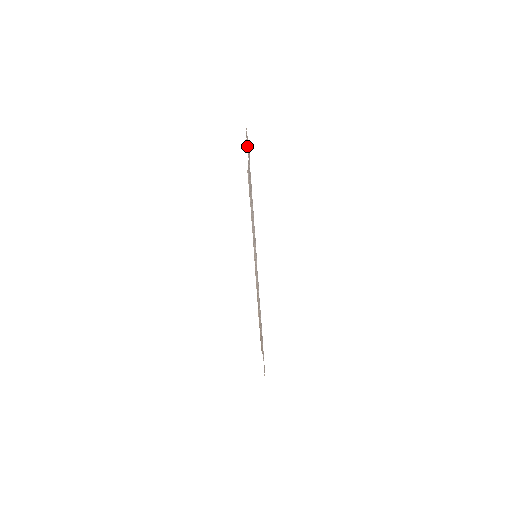
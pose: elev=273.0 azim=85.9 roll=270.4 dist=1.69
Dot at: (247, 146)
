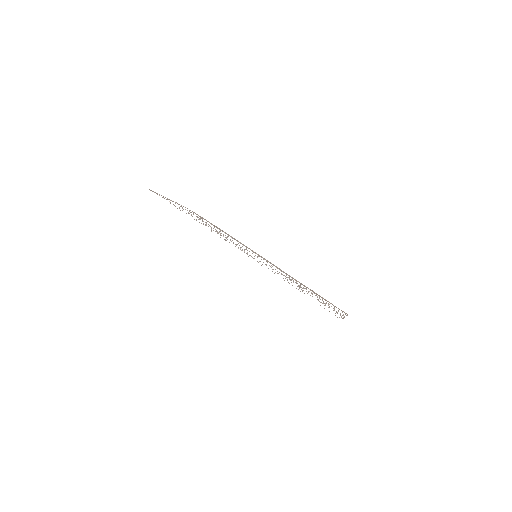
Dot at: occluded
